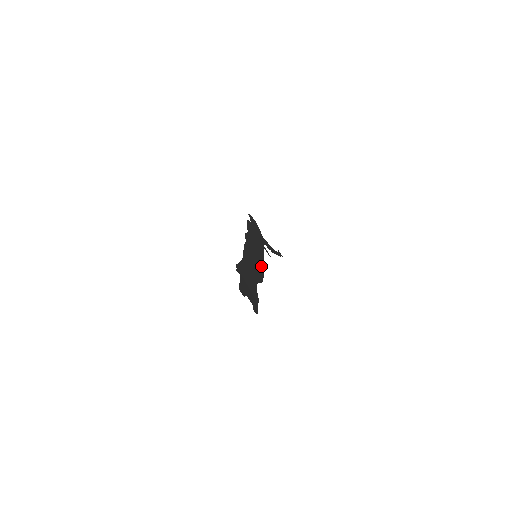
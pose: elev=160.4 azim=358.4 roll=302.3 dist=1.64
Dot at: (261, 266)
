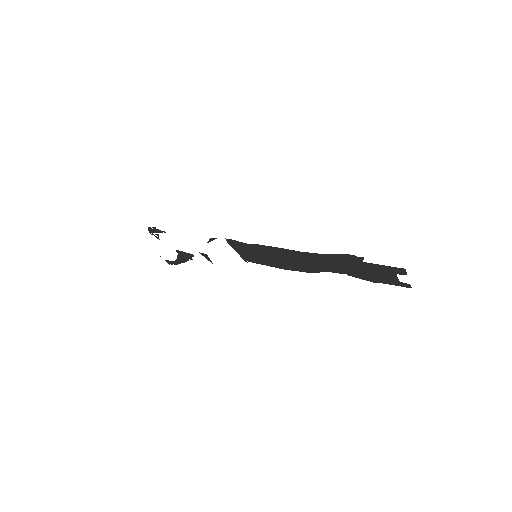
Dot at: (267, 264)
